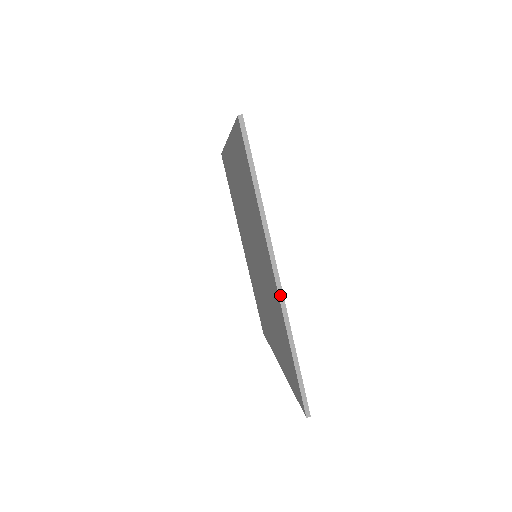
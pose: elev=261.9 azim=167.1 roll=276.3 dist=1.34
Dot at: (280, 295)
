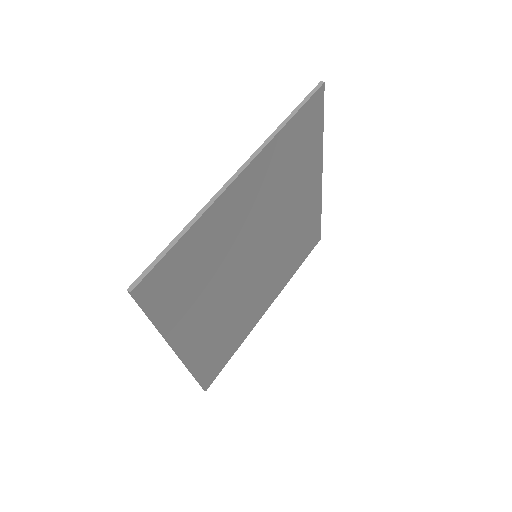
Dot at: (181, 360)
